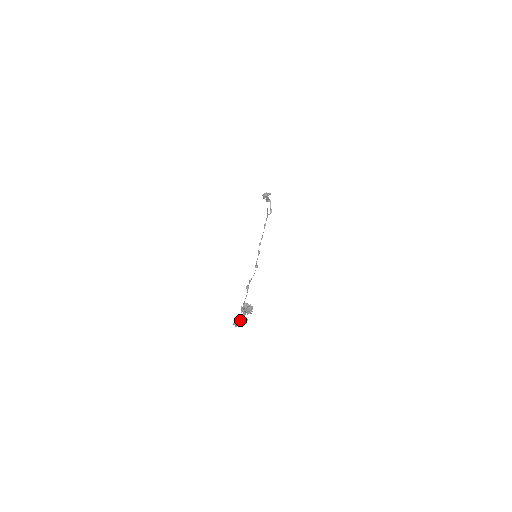
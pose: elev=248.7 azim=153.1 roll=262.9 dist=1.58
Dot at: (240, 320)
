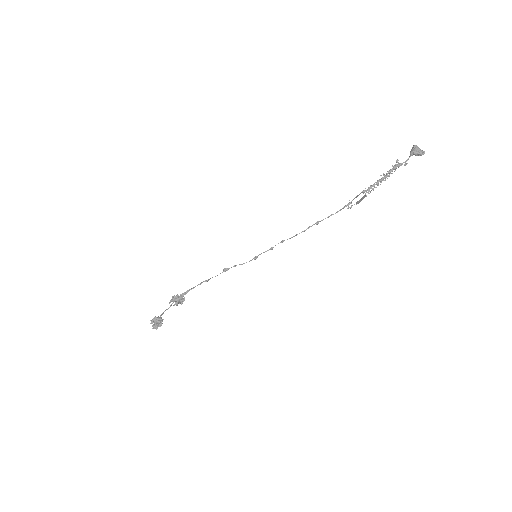
Dot at: (182, 296)
